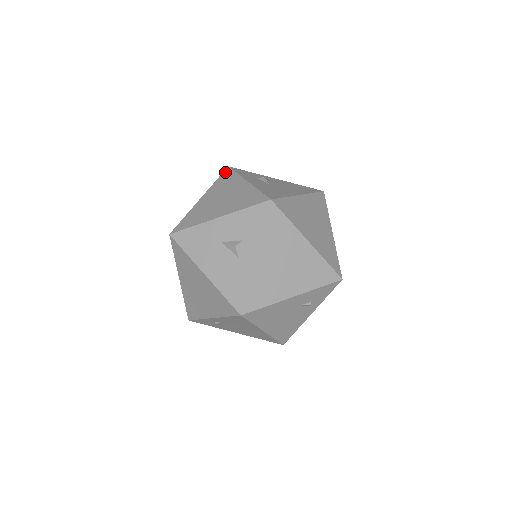
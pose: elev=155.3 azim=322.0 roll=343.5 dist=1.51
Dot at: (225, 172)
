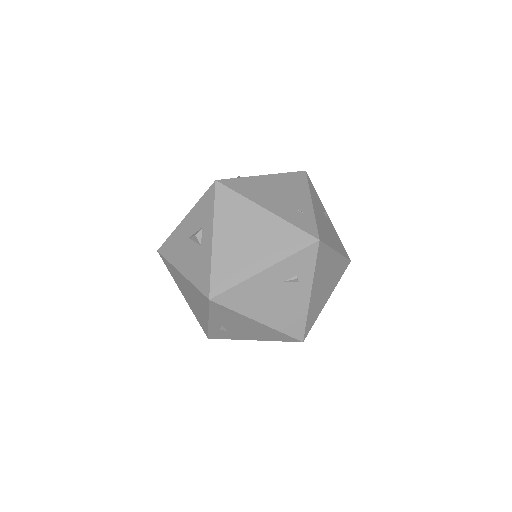
Dot at: occluded
